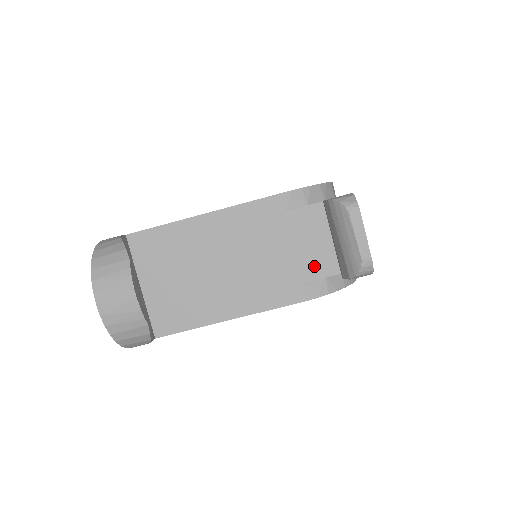
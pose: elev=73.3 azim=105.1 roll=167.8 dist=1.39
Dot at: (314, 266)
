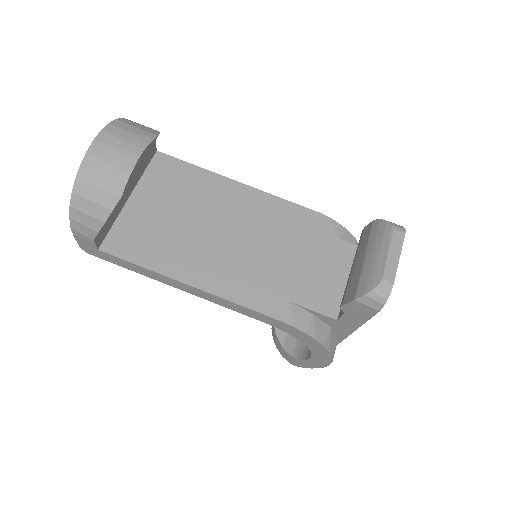
Dot at: (311, 293)
